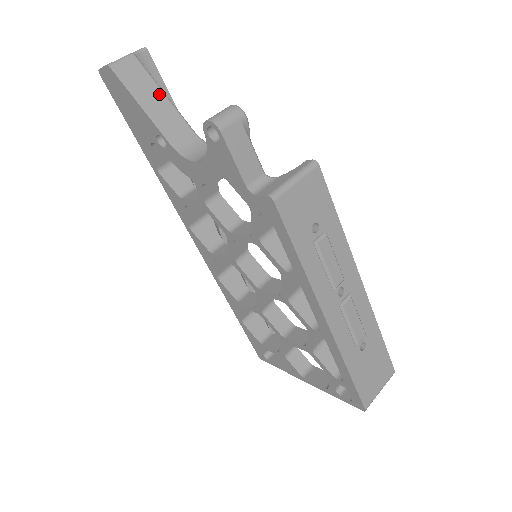
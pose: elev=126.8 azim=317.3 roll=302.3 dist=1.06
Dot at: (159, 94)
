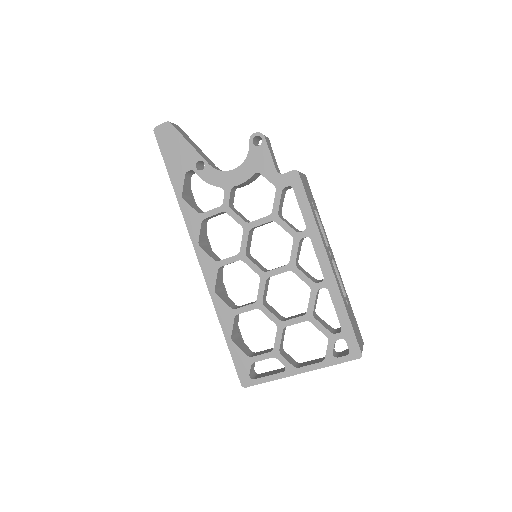
Dot at: (196, 145)
